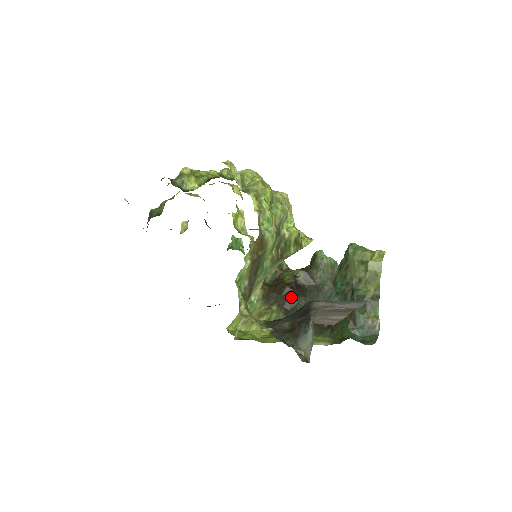
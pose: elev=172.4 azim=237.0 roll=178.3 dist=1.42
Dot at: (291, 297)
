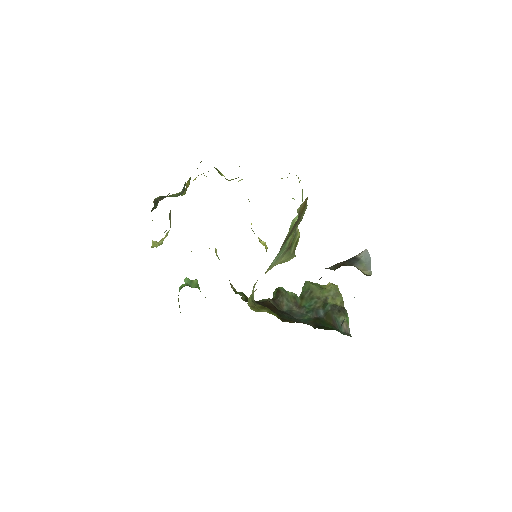
Dot at: (275, 307)
